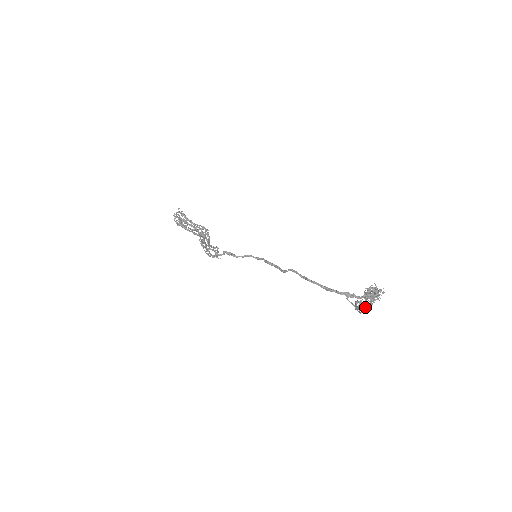
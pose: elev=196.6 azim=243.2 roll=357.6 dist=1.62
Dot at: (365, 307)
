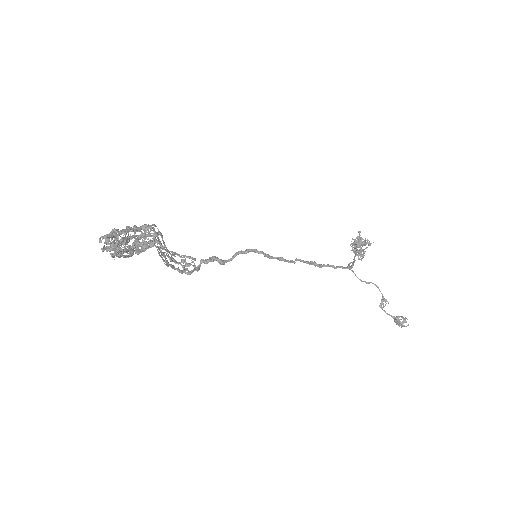
Dot at: occluded
